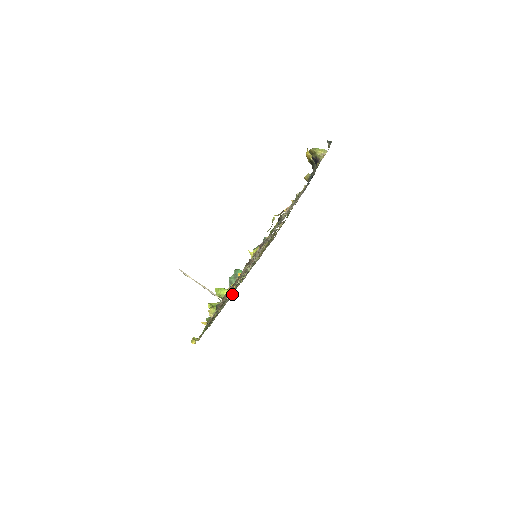
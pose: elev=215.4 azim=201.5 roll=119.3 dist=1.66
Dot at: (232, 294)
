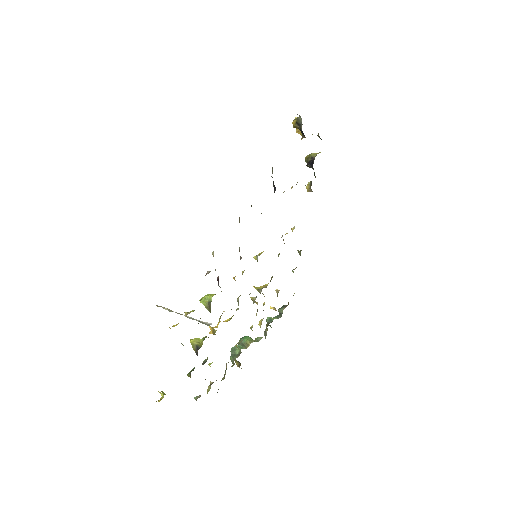
Dot at: occluded
